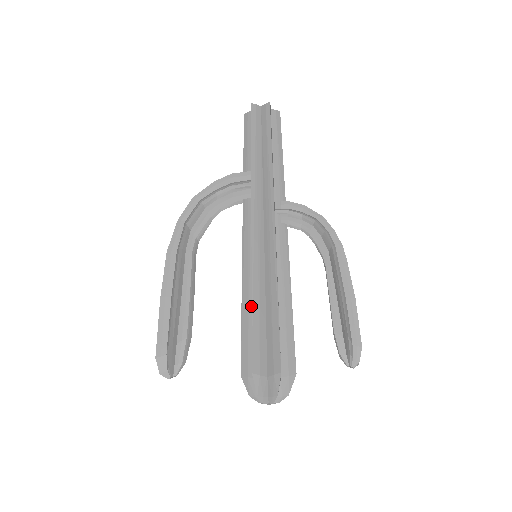
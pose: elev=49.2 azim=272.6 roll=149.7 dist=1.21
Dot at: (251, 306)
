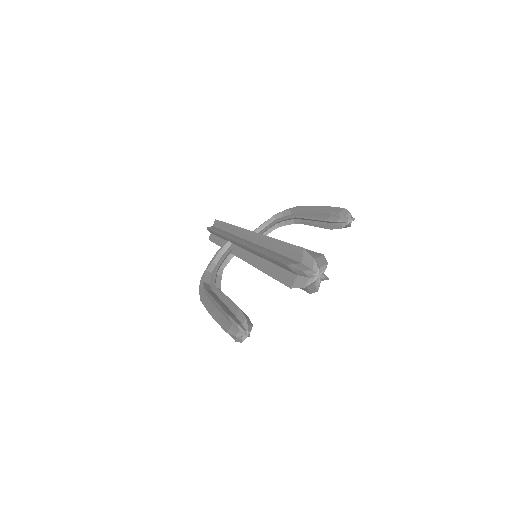
Dot at: (268, 265)
